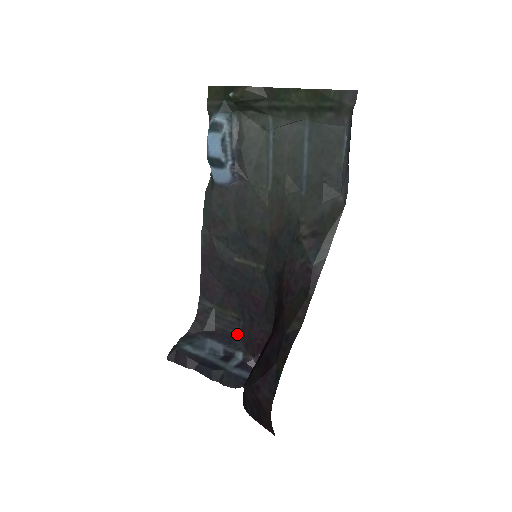
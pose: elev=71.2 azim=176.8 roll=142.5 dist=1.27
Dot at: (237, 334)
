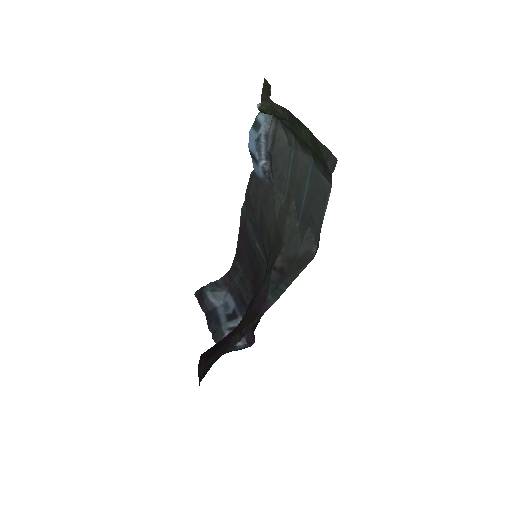
Dot at: (247, 302)
